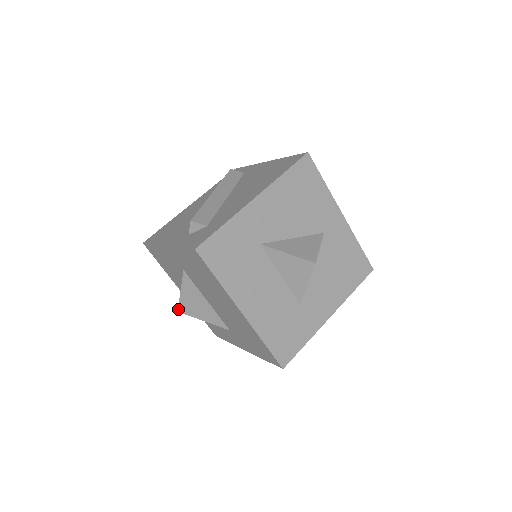
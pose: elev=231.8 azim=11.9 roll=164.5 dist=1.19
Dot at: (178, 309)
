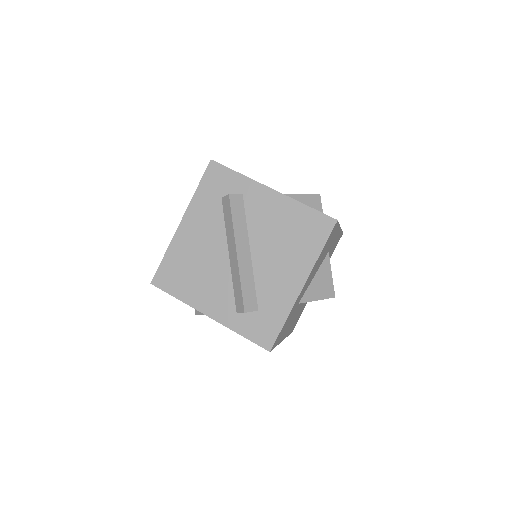
Dot at: occluded
